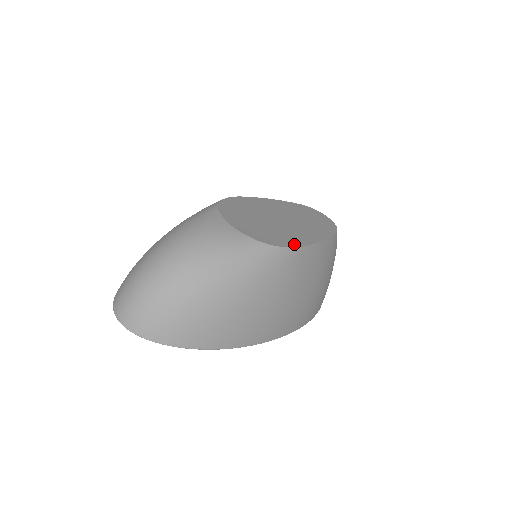
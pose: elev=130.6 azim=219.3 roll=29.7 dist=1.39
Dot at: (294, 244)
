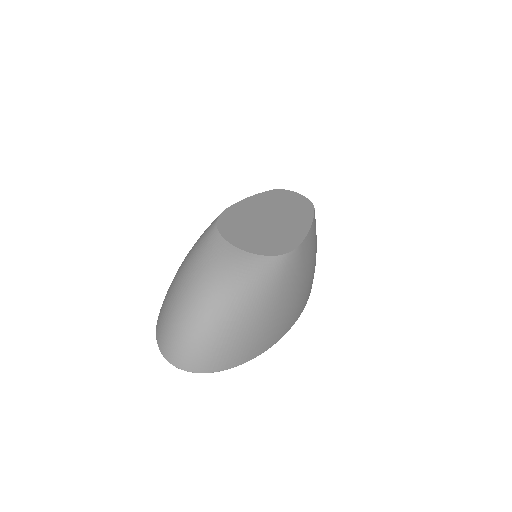
Dot at: (295, 243)
